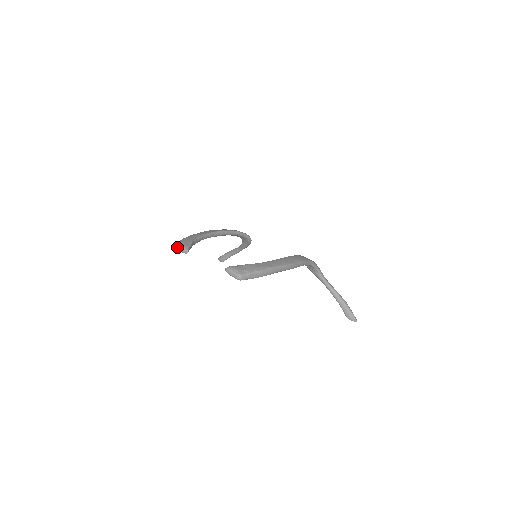
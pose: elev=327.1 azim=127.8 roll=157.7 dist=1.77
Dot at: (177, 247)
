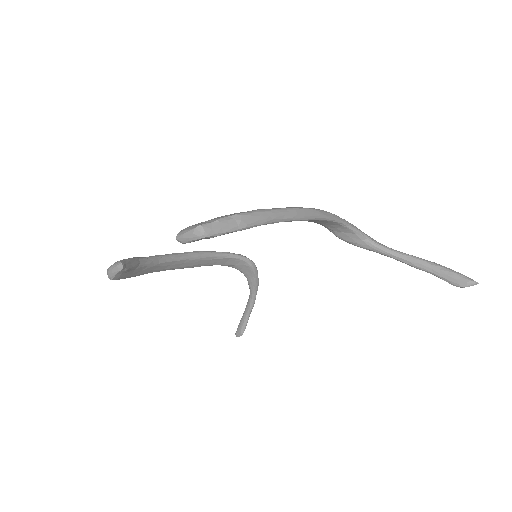
Dot at: (107, 270)
